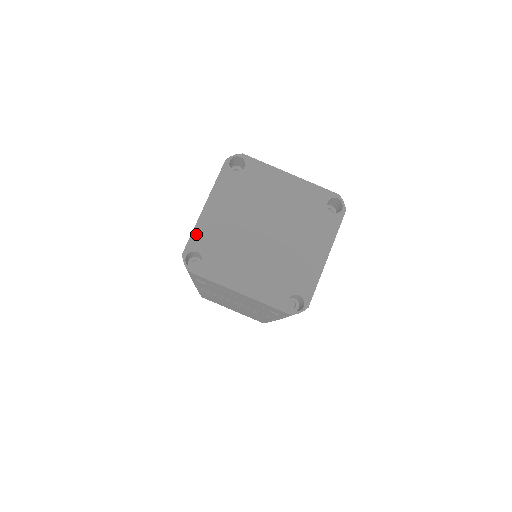
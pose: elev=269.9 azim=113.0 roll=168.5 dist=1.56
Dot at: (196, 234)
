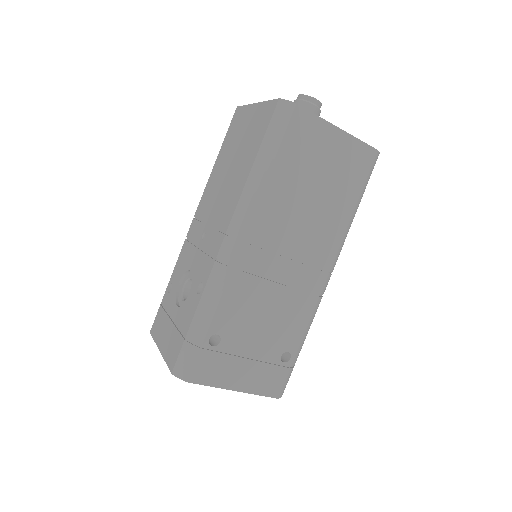
Dot at: occluded
